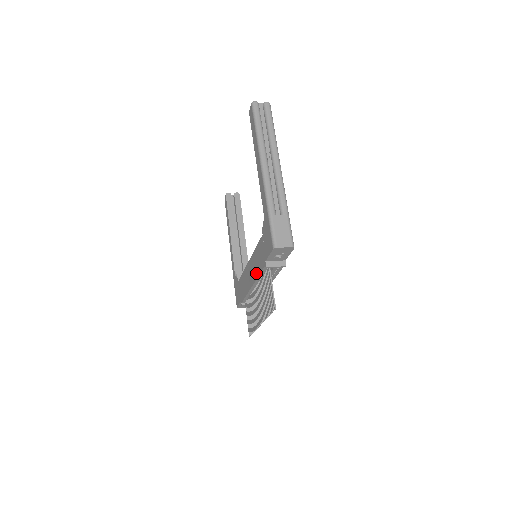
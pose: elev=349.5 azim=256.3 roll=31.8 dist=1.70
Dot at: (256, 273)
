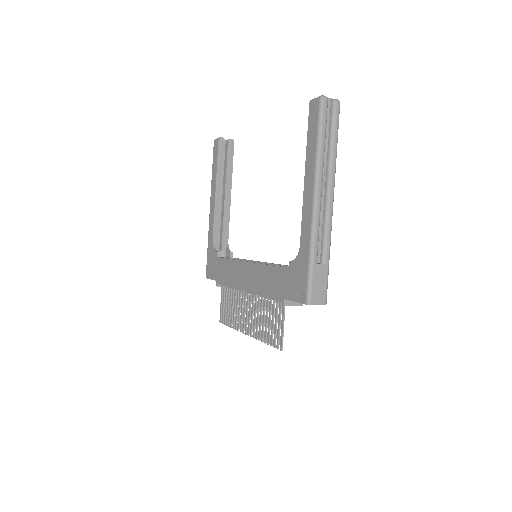
Dot at: (260, 290)
